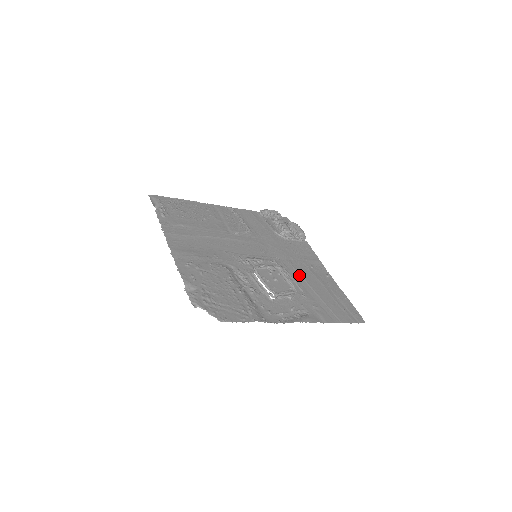
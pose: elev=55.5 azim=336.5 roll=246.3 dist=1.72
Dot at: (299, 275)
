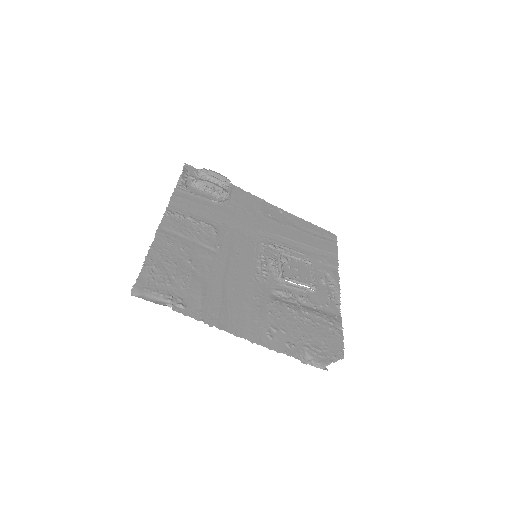
Dot at: (282, 238)
